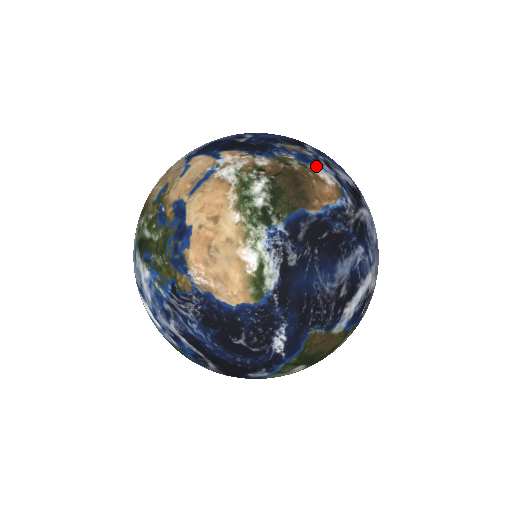
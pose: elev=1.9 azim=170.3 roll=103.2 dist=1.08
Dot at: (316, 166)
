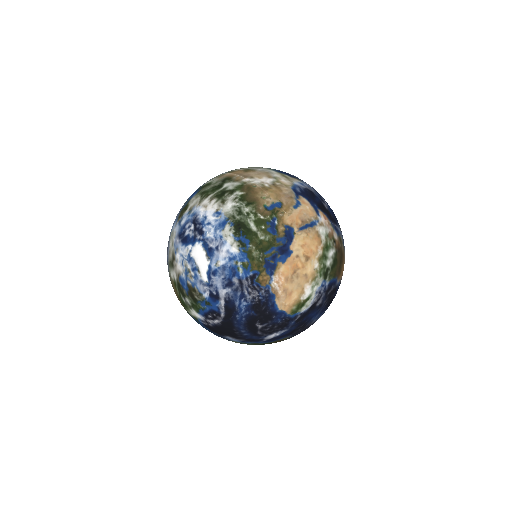
Dot at: occluded
